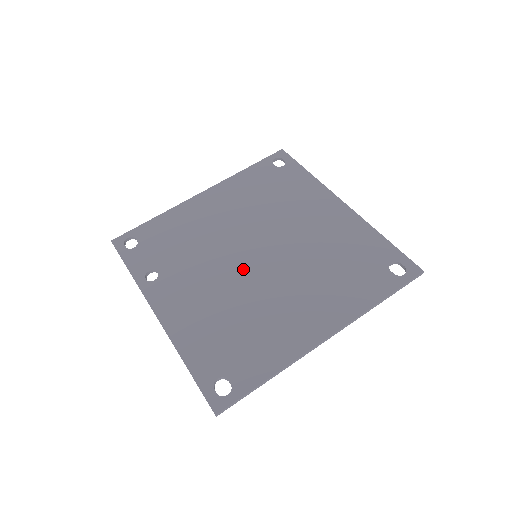
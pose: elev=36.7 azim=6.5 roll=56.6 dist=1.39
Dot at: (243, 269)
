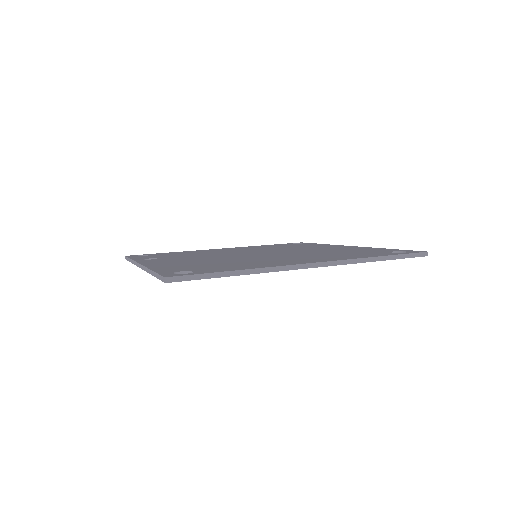
Dot at: (240, 256)
